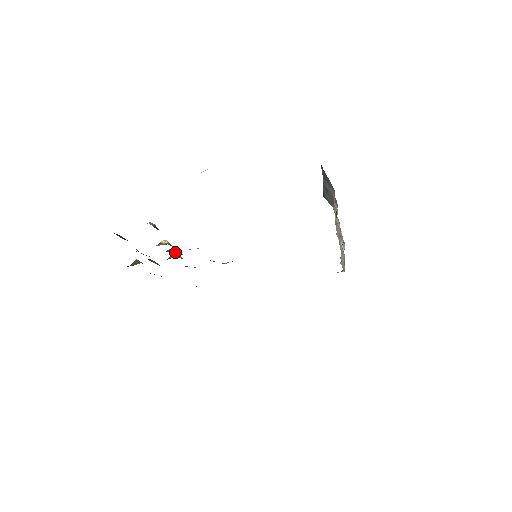
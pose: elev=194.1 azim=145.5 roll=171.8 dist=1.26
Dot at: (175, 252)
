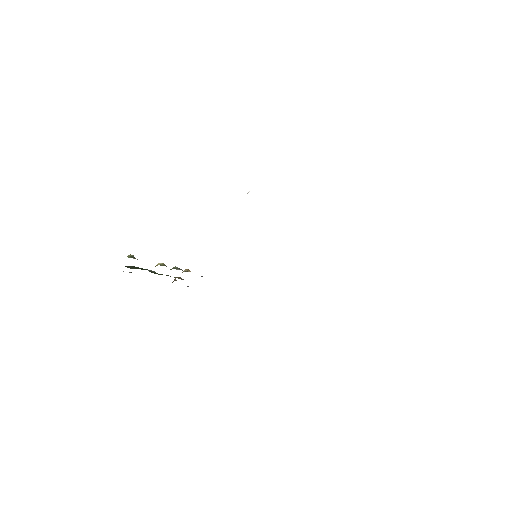
Dot at: occluded
